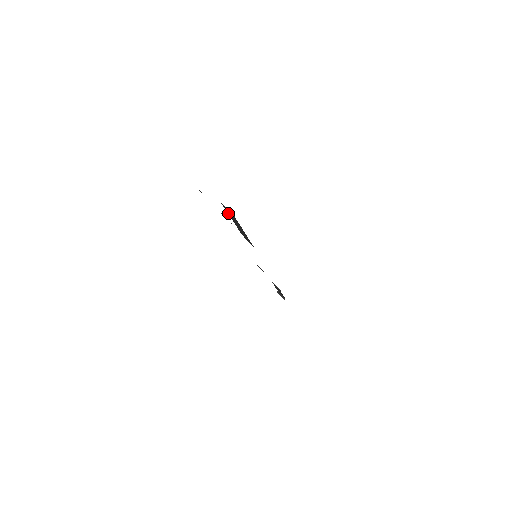
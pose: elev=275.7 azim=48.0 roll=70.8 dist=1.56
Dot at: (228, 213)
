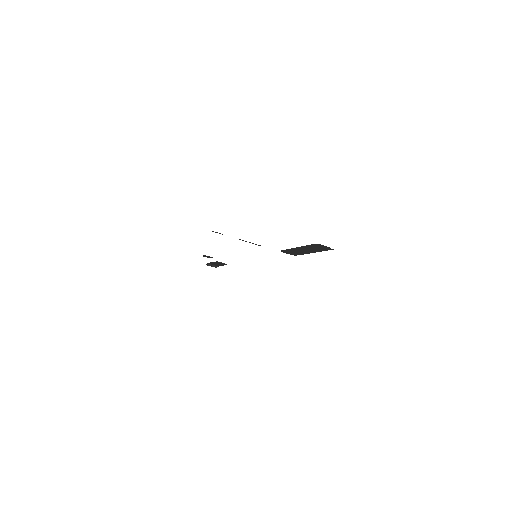
Dot at: (306, 246)
